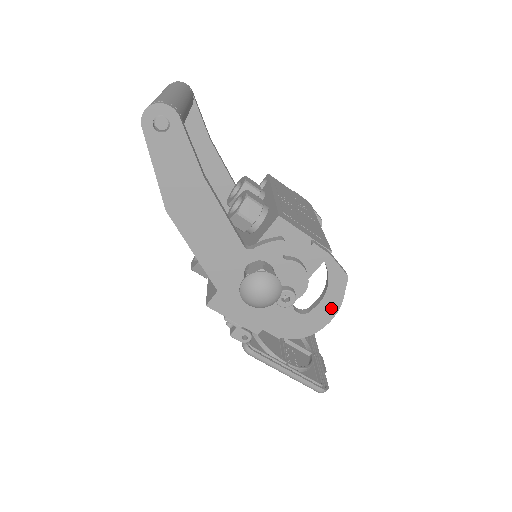
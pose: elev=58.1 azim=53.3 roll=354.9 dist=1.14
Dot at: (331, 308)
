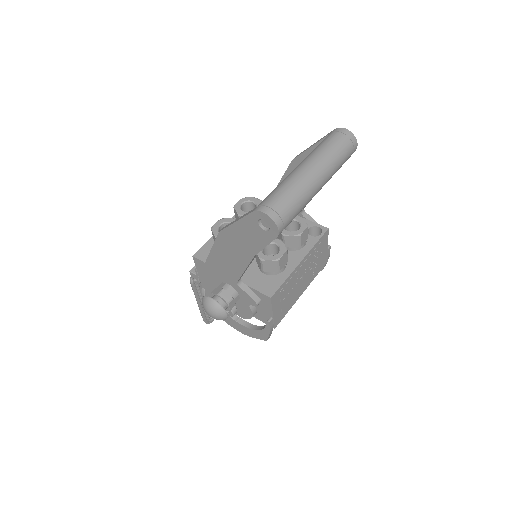
Dot at: (245, 331)
